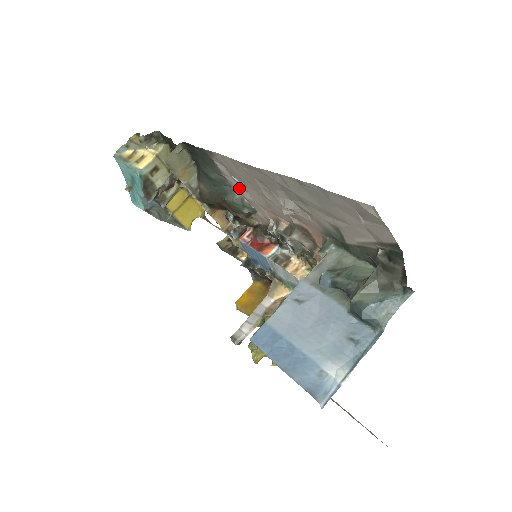
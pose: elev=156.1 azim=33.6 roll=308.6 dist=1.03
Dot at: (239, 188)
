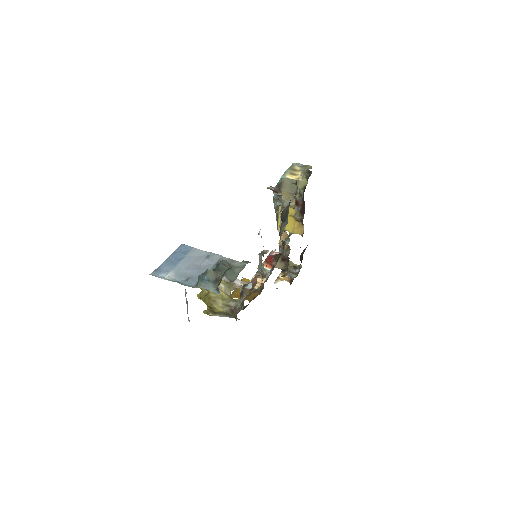
Dot at: occluded
